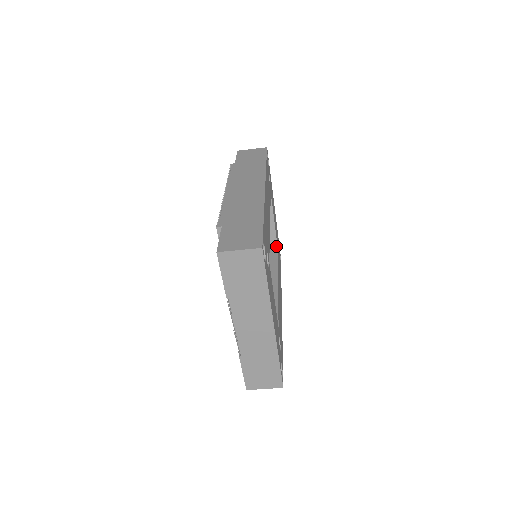
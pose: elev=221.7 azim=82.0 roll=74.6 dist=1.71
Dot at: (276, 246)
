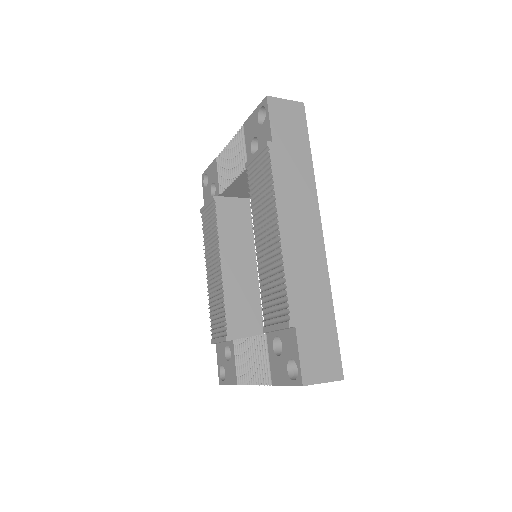
Dot at: occluded
